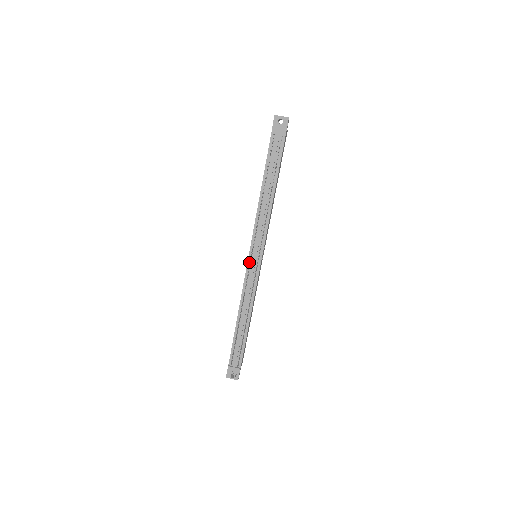
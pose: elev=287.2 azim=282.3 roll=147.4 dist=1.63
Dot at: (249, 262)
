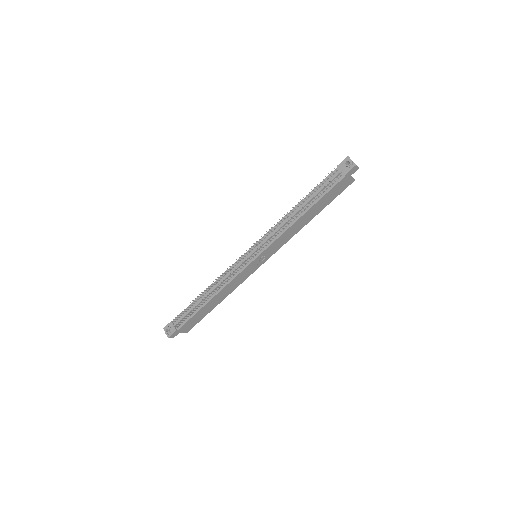
Dot at: (246, 254)
